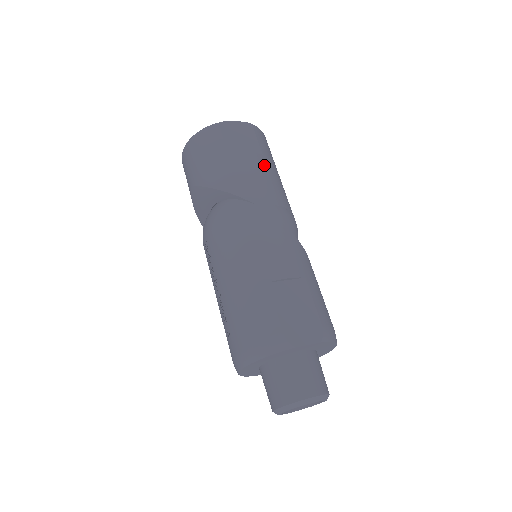
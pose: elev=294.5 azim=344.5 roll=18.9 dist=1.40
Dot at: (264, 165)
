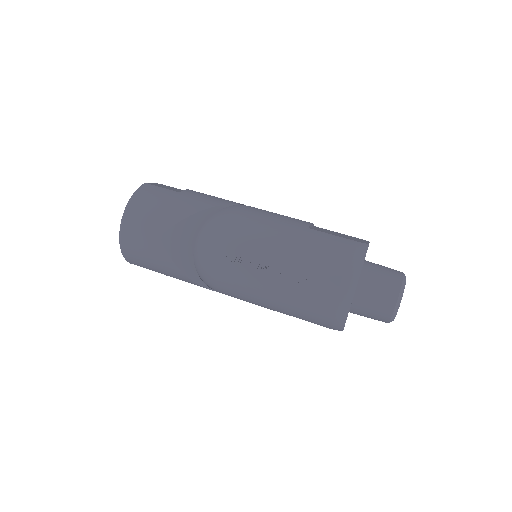
Dot at: occluded
